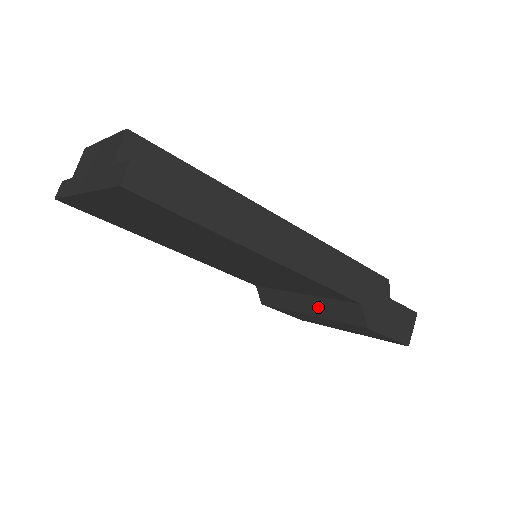
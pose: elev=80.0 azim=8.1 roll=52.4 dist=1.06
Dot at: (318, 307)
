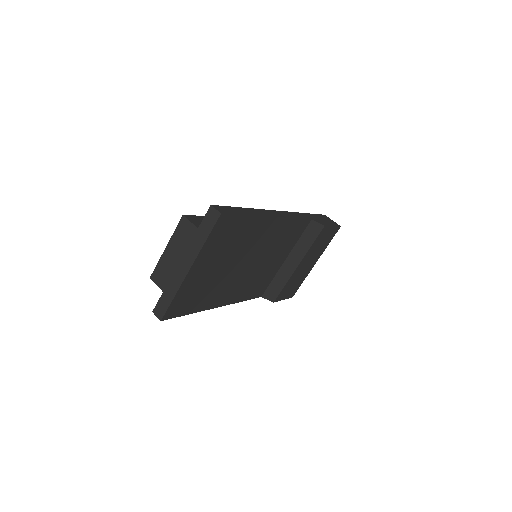
Dot at: (298, 253)
